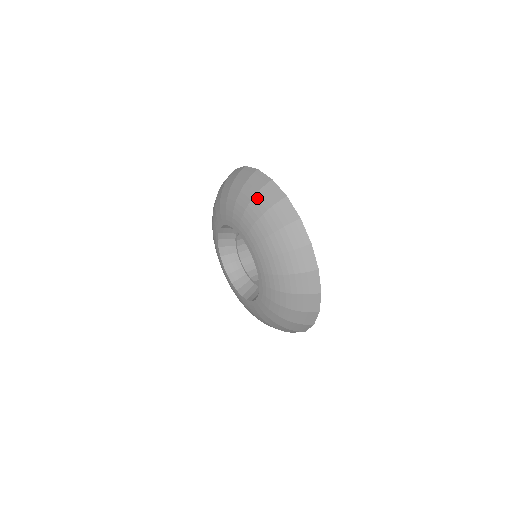
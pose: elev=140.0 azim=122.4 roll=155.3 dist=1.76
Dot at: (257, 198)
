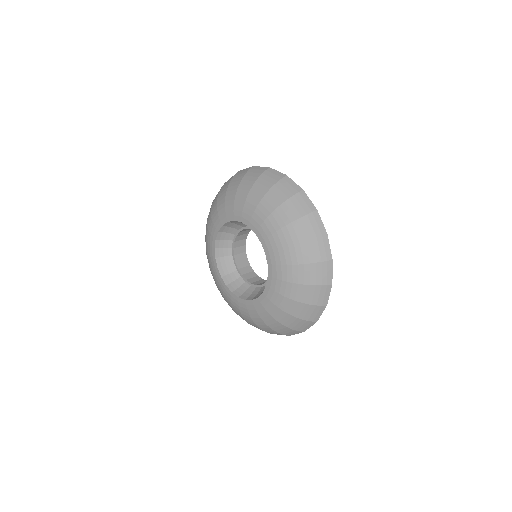
Dot at: (286, 205)
